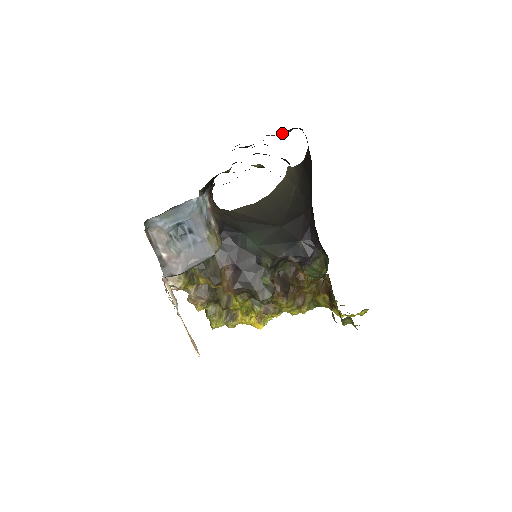
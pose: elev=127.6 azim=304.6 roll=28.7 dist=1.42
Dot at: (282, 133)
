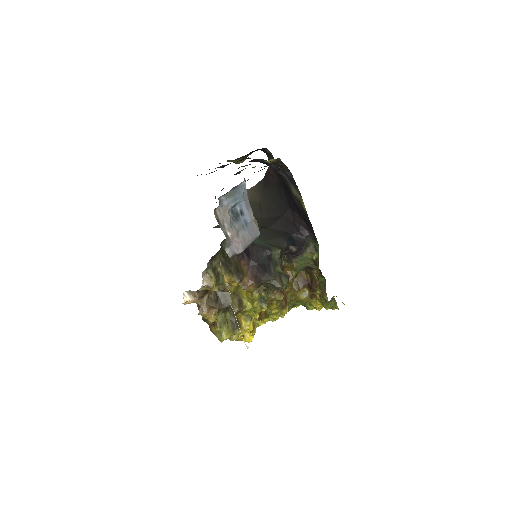
Dot at: (243, 157)
